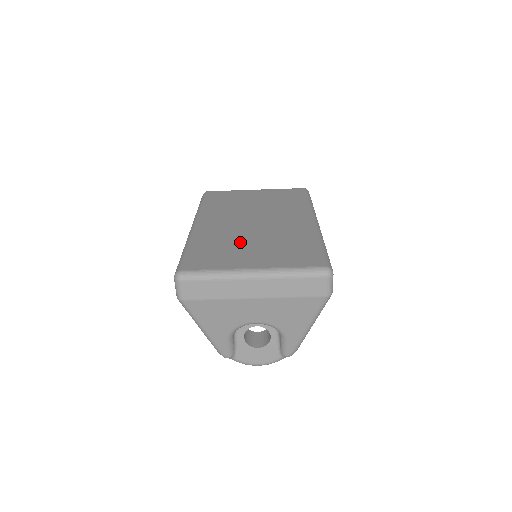
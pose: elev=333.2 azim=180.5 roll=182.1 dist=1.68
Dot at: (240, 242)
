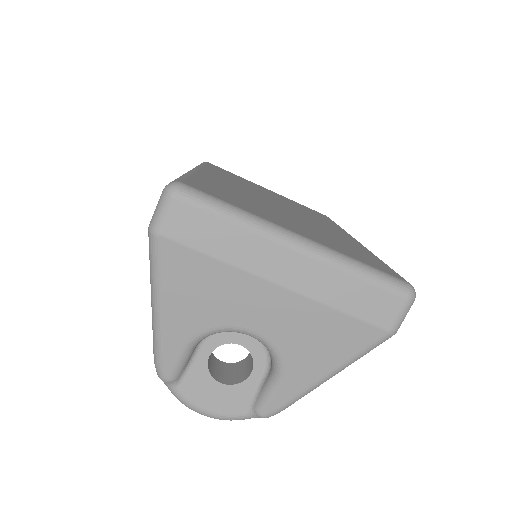
Dot at: (268, 207)
